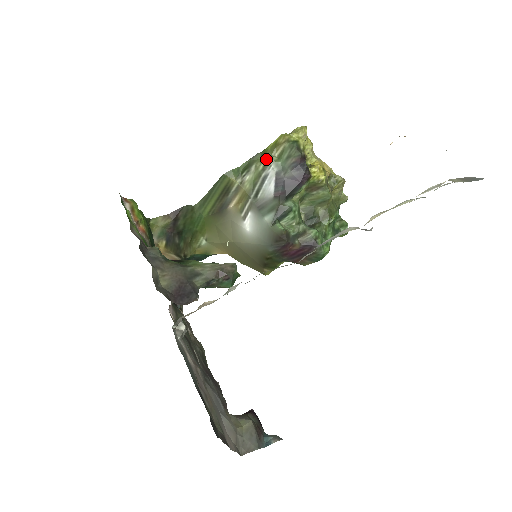
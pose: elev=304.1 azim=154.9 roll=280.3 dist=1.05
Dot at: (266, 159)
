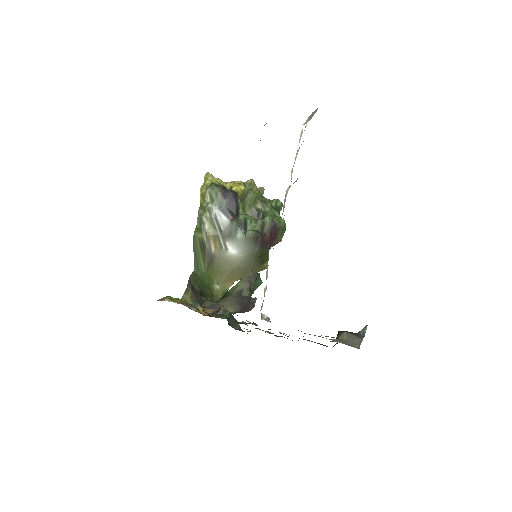
Dot at: (206, 208)
